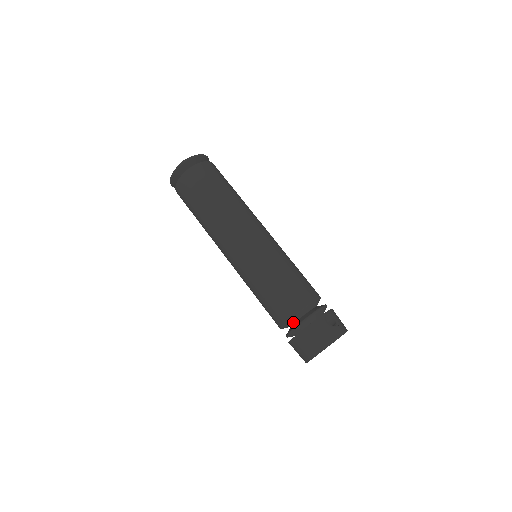
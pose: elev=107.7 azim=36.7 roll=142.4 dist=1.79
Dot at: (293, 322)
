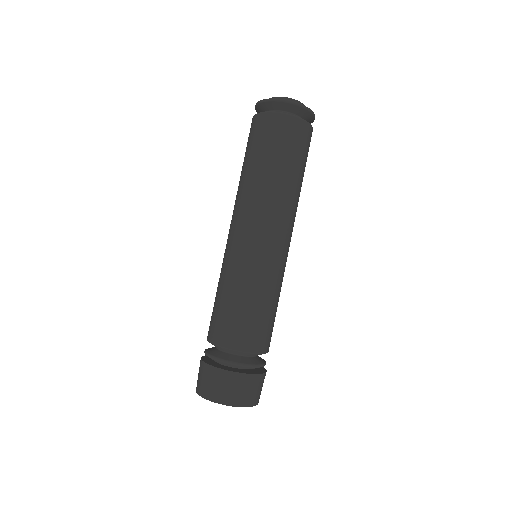
Dot at: (240, 354)
